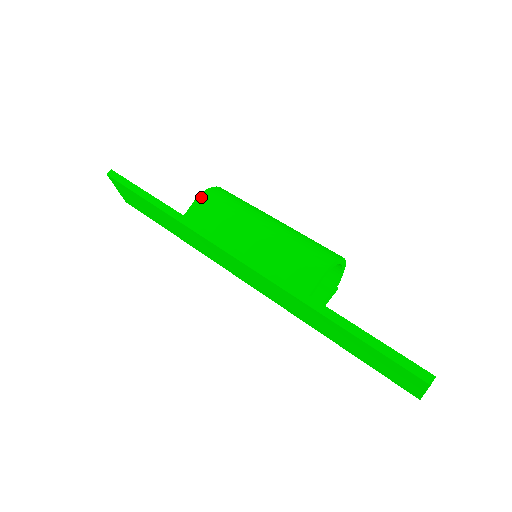
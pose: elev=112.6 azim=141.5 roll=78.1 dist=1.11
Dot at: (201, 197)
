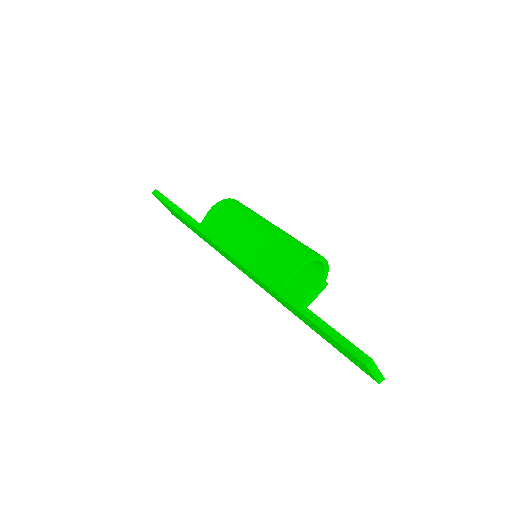
Dot at: (213, 208)
